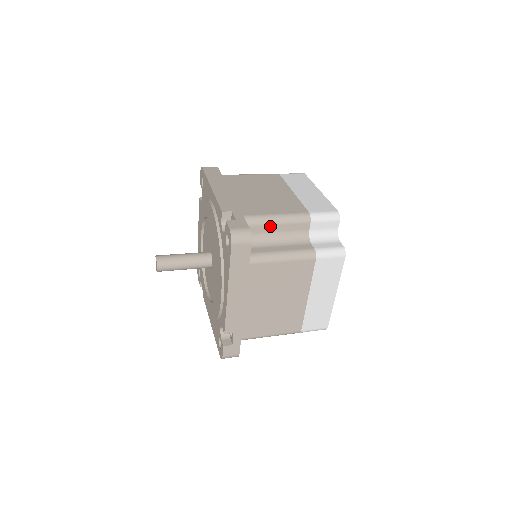
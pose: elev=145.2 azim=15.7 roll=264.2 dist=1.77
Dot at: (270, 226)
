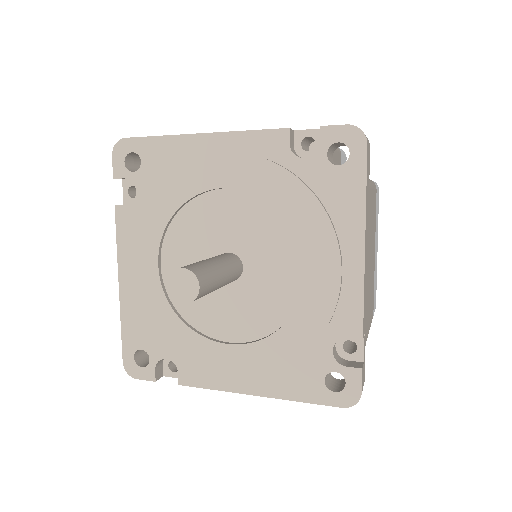
Dot at: occluded
